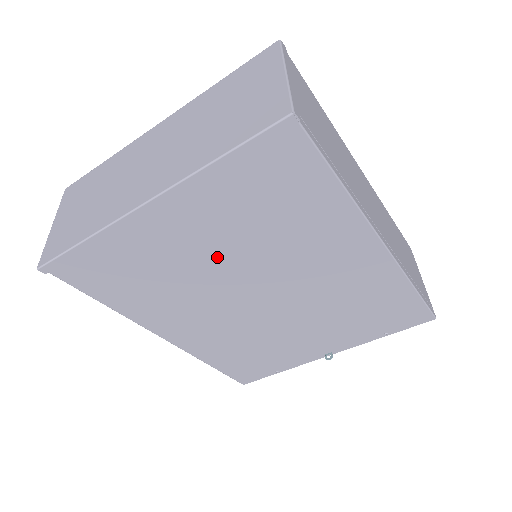
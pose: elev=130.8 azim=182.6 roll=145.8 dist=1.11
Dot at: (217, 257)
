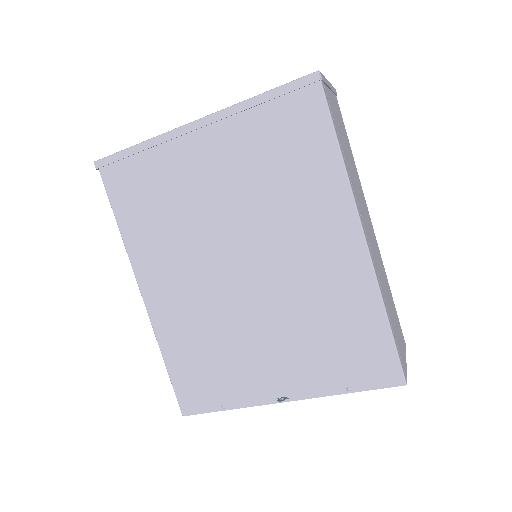
Dot at: (224, 201)
